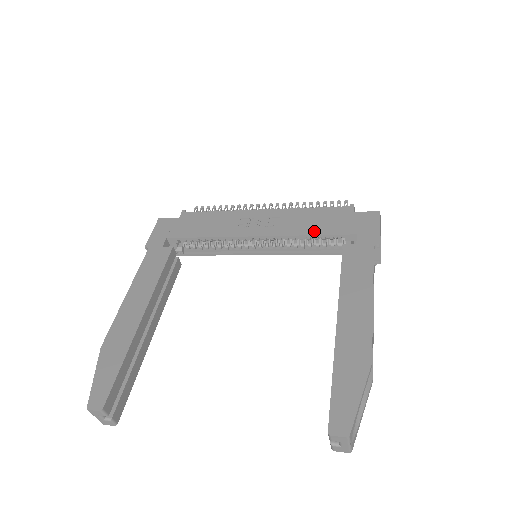
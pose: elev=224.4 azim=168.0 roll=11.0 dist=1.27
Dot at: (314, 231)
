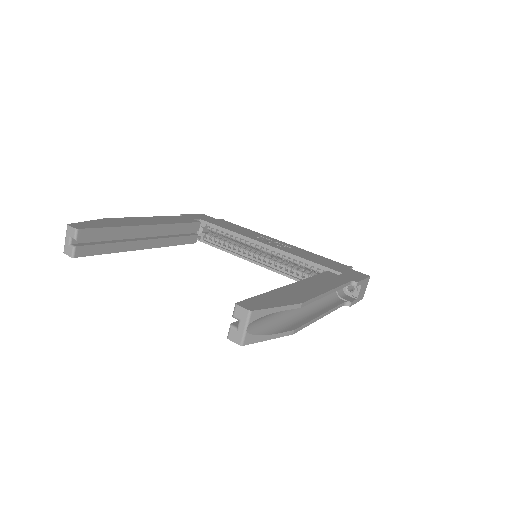
Dot at: (311, 260)
